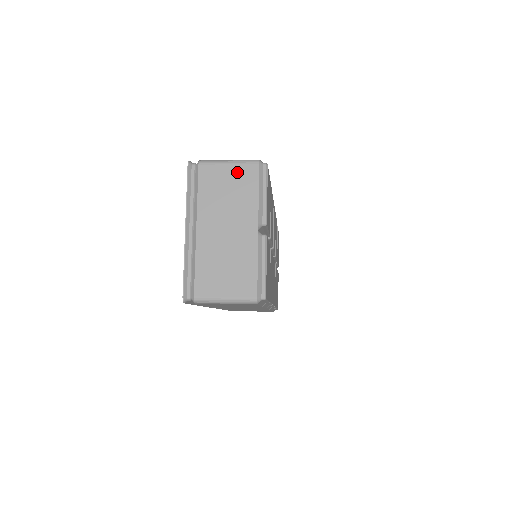
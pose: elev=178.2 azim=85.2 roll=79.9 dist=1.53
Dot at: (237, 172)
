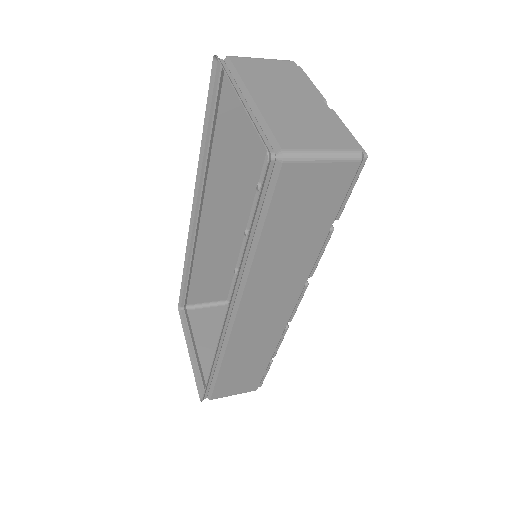
Dot at: (275, 64)
